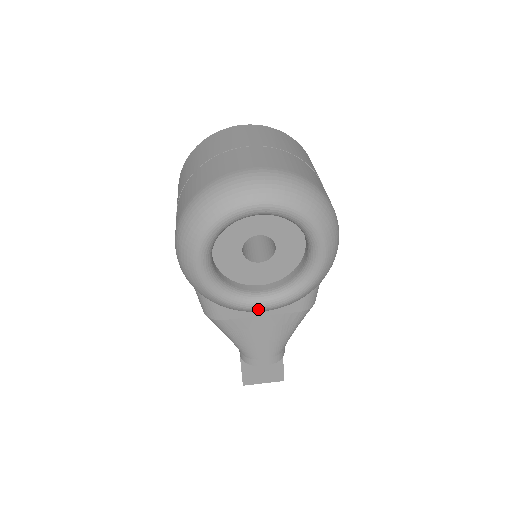
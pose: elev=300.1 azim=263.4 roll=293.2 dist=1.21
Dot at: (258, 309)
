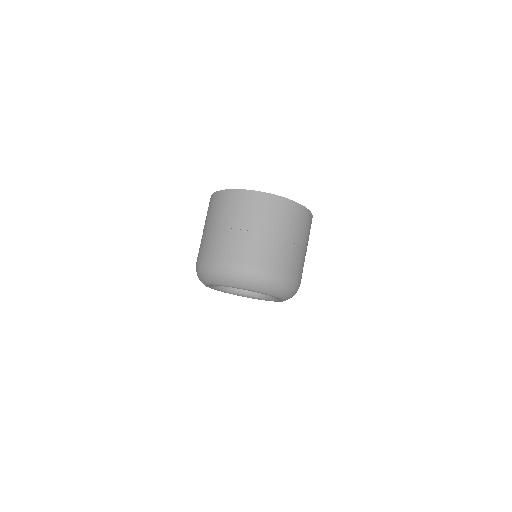
Dot at: occluded
